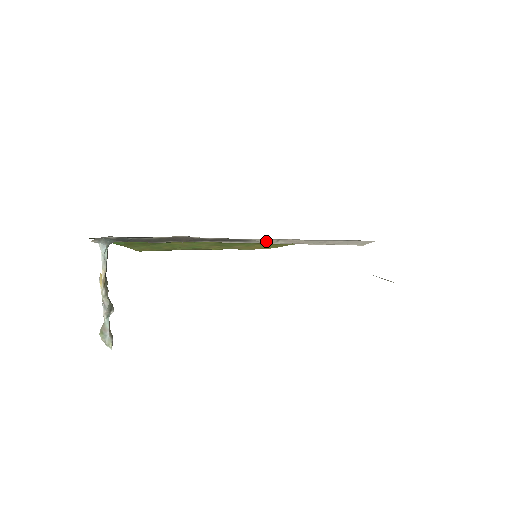
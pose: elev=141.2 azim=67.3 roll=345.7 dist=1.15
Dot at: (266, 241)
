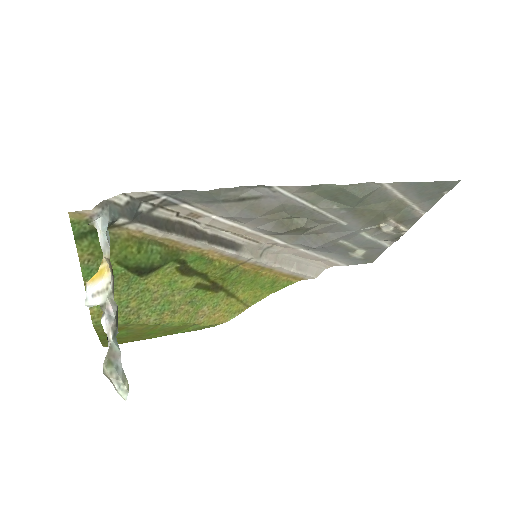
Dot at: (253, 253)
